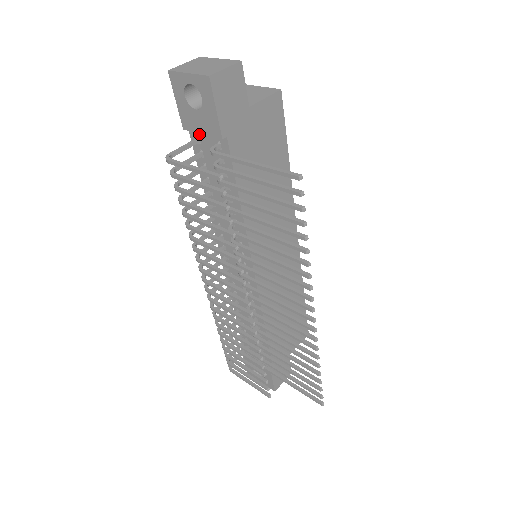
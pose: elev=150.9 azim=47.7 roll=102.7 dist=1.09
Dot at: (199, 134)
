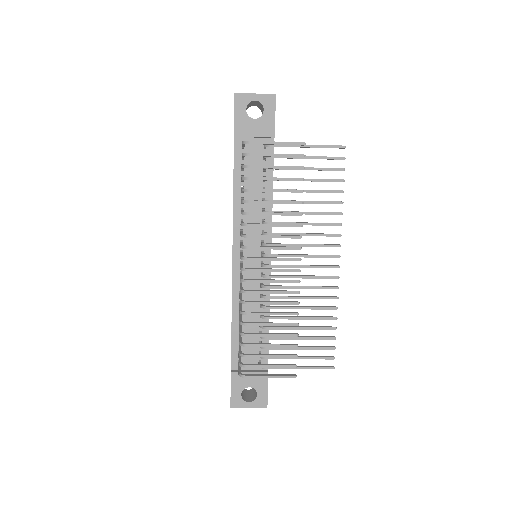
Dot at: occluded
